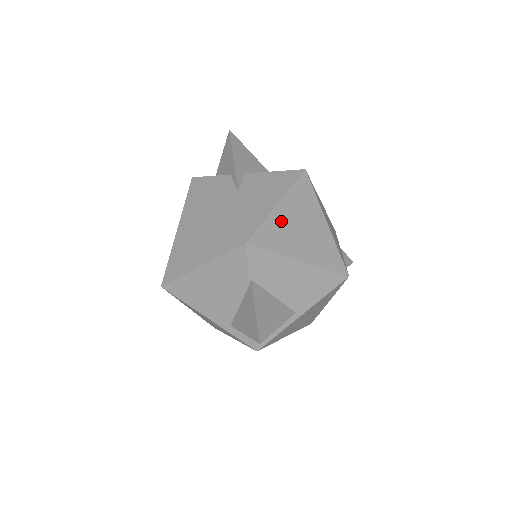
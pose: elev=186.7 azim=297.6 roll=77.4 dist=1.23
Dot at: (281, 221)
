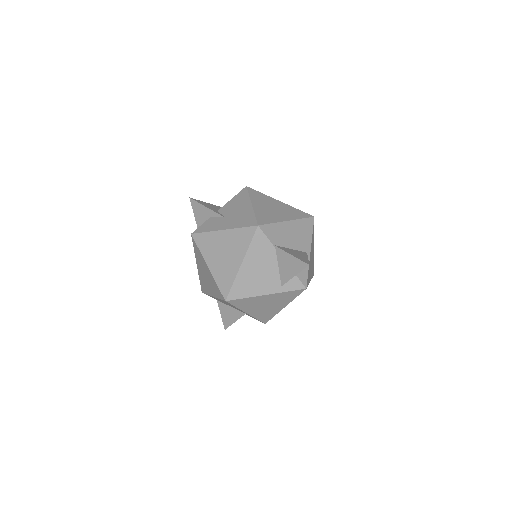
Dot at: (261, 210)
